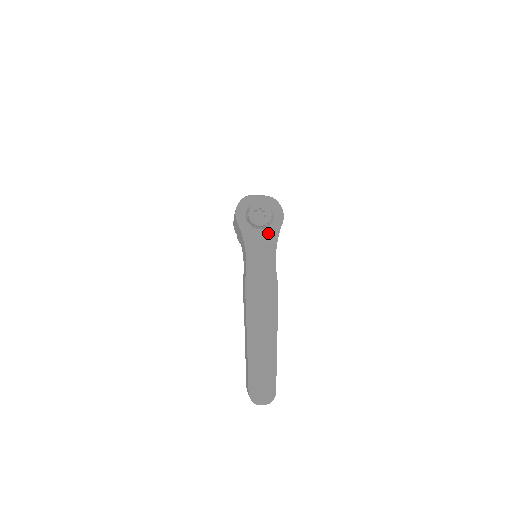
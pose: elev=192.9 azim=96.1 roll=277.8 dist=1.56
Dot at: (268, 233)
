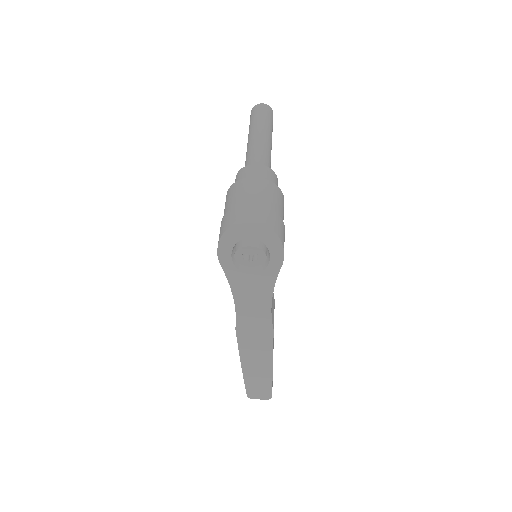
Dot at: (262, 279)
